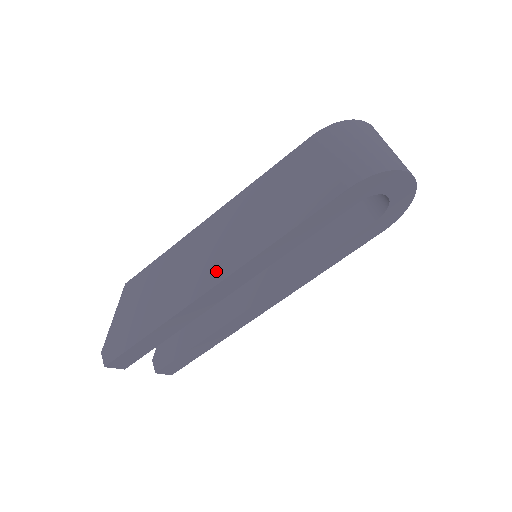
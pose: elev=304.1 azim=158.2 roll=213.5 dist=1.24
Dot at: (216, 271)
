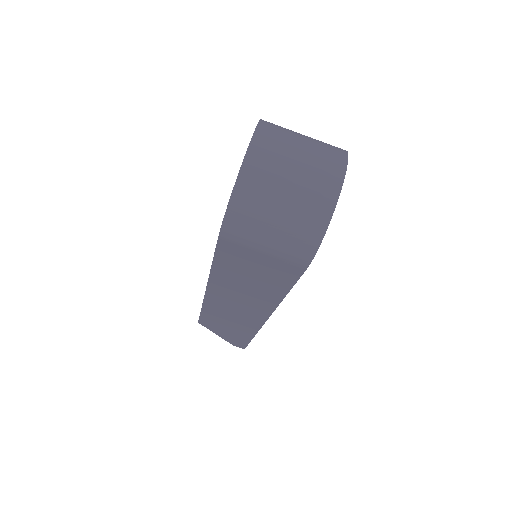
Dot at: (257, 315)
